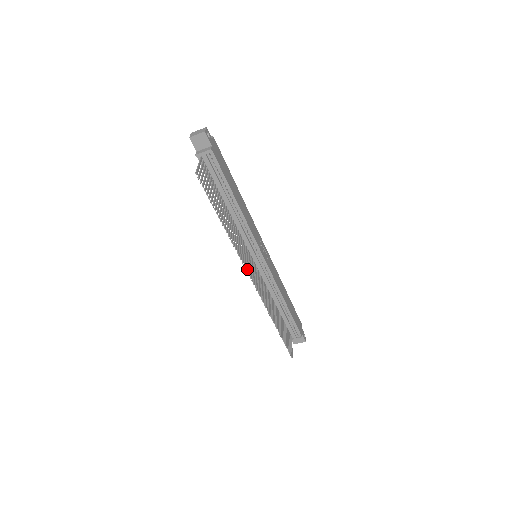
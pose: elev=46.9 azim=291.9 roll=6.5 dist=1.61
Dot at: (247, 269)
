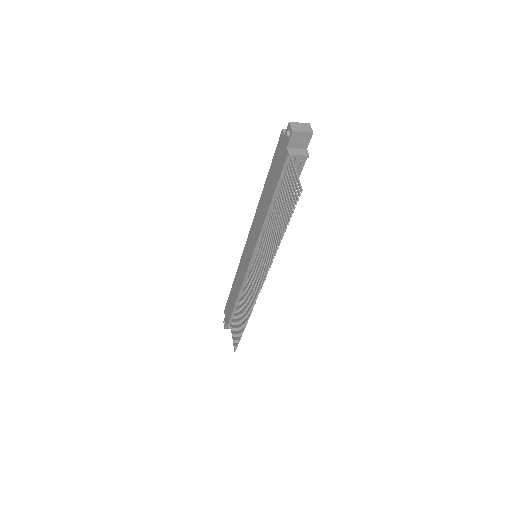
Dot at: (263, 280)
